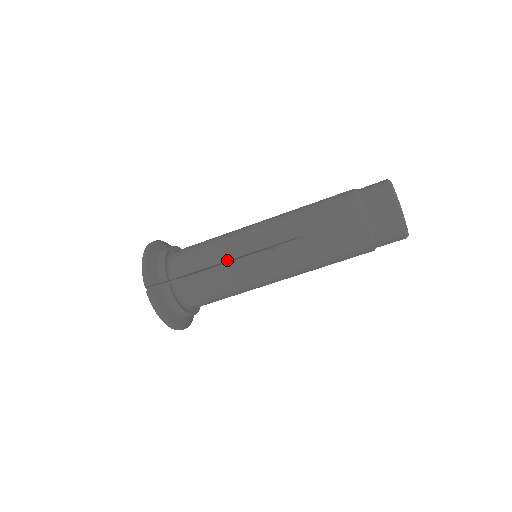
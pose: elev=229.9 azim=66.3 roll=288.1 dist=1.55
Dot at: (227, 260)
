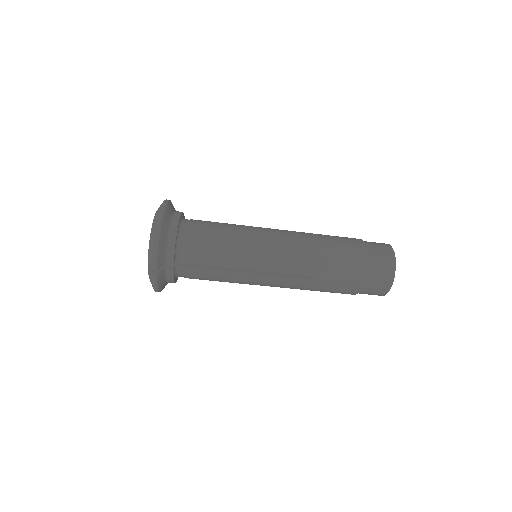
Dot at: (237, 268)
